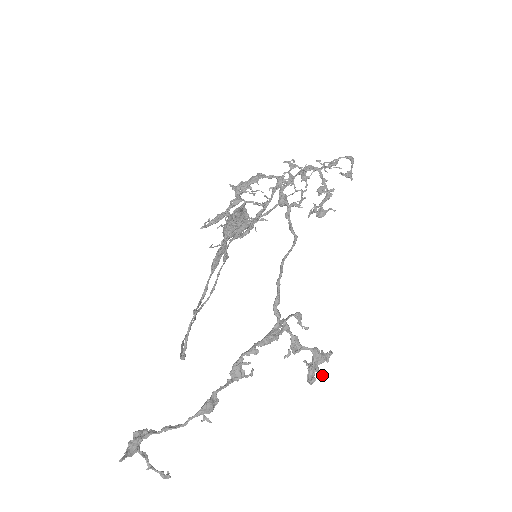
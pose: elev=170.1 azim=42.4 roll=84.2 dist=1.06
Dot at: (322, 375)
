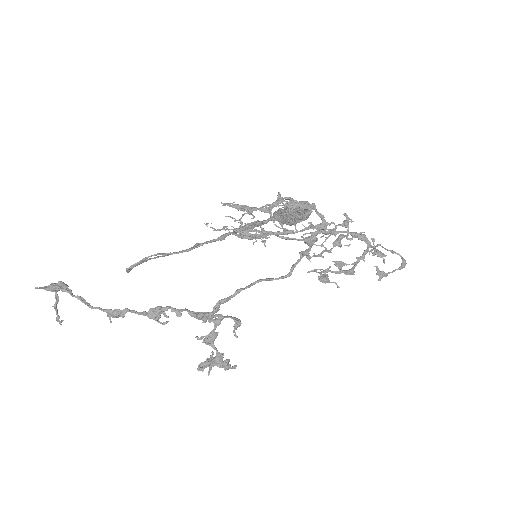
Dot at: (209, 373)
